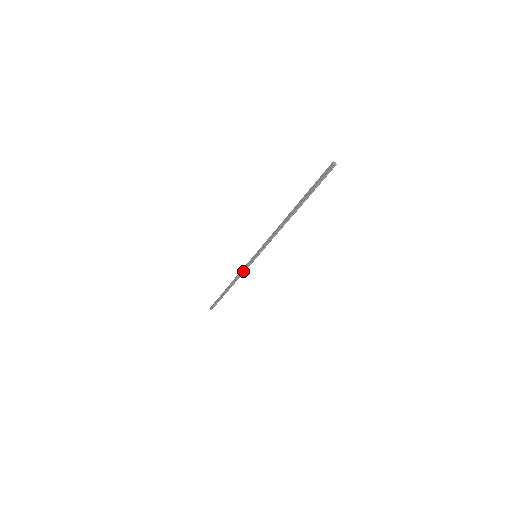
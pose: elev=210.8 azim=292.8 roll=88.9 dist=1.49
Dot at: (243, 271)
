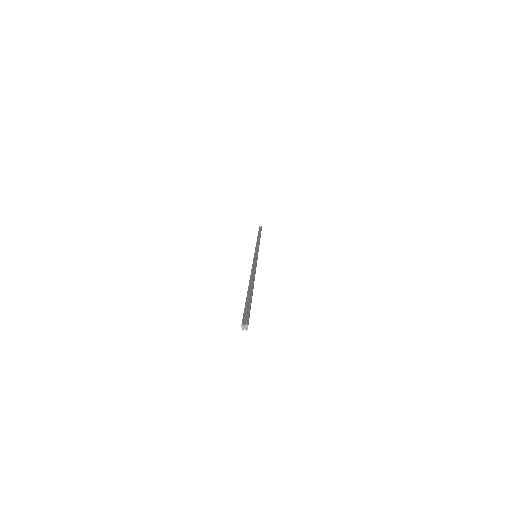
Dot at: occluded
